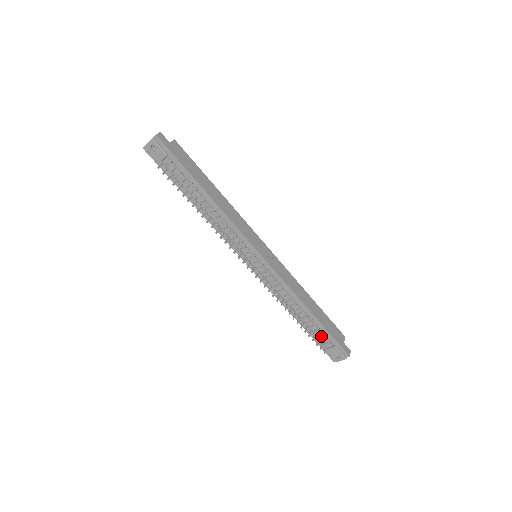
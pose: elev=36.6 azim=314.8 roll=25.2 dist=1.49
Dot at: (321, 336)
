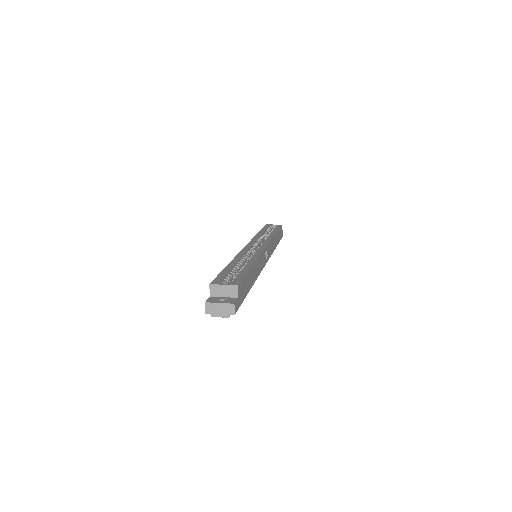
Dot at: occluded
